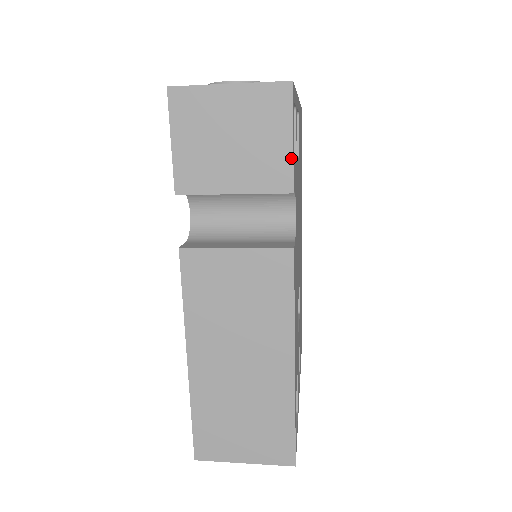
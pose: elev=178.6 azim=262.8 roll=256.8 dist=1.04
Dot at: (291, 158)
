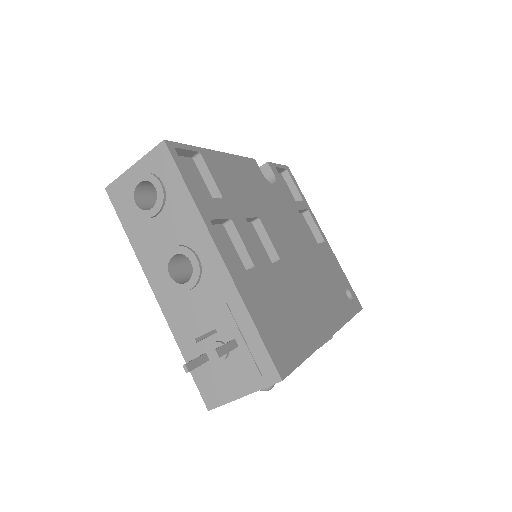
Dot at: (274, 164)
